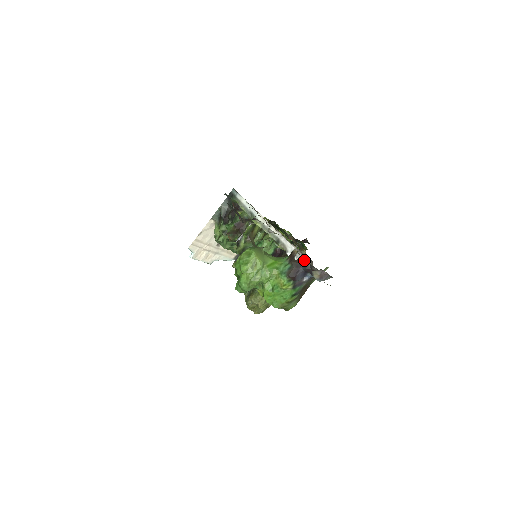
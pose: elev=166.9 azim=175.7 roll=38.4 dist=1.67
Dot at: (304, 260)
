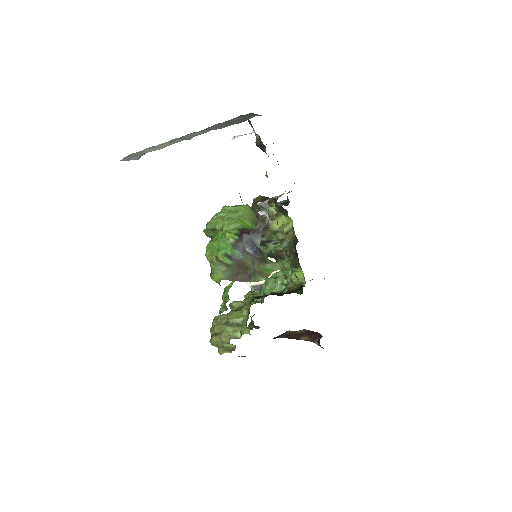
Dot at: (265, 226)
